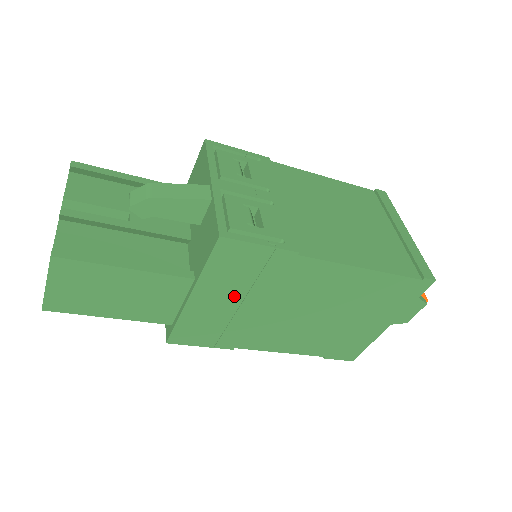
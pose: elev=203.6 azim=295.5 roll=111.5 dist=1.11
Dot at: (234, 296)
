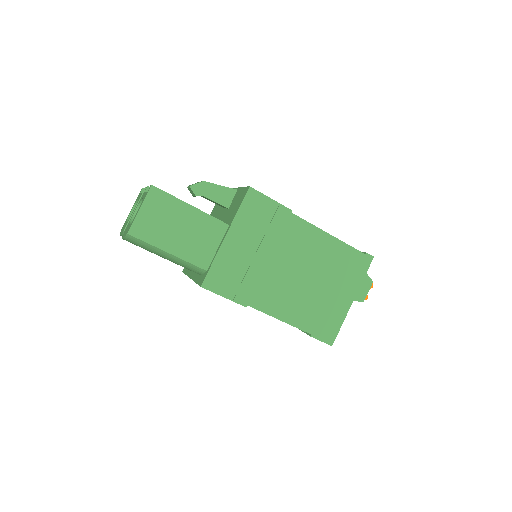
Dot at: (252, 243)
